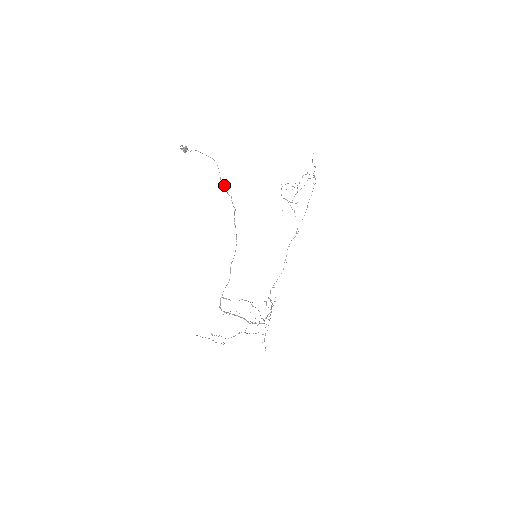
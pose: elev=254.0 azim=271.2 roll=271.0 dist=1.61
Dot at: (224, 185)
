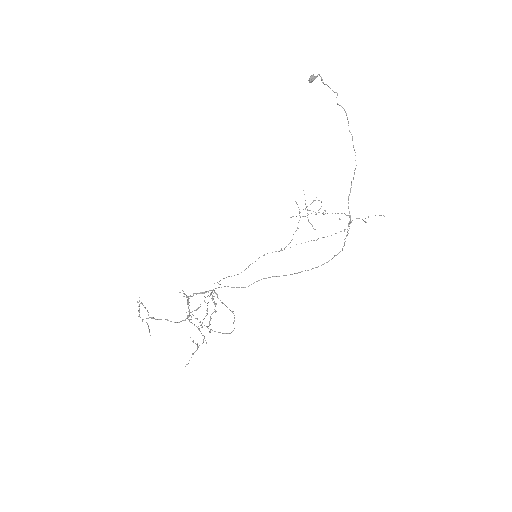
Dot at: occluded
